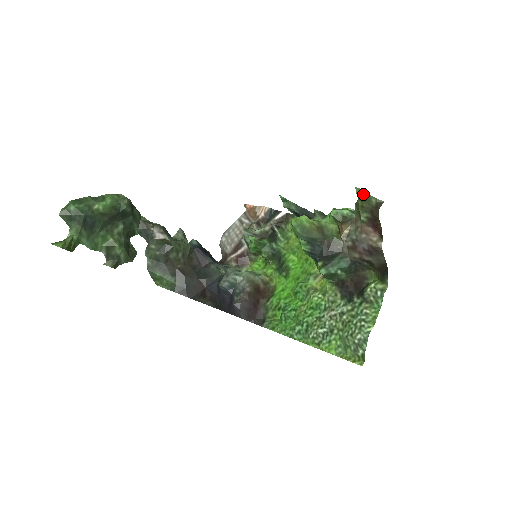
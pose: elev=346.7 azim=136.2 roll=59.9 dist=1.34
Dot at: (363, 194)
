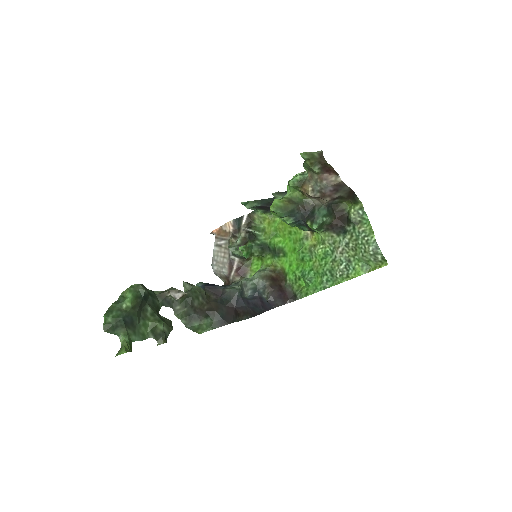
Dot at: (307, 155)
